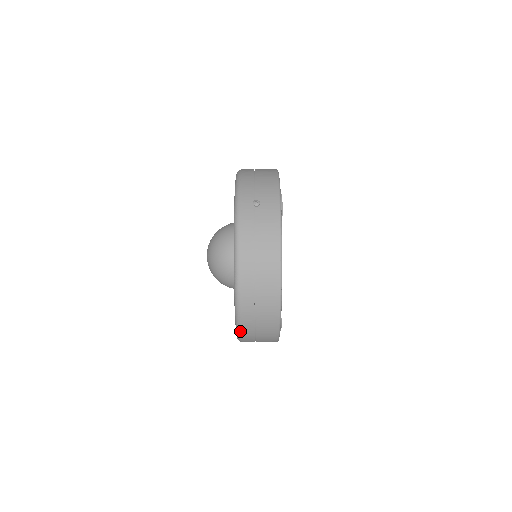
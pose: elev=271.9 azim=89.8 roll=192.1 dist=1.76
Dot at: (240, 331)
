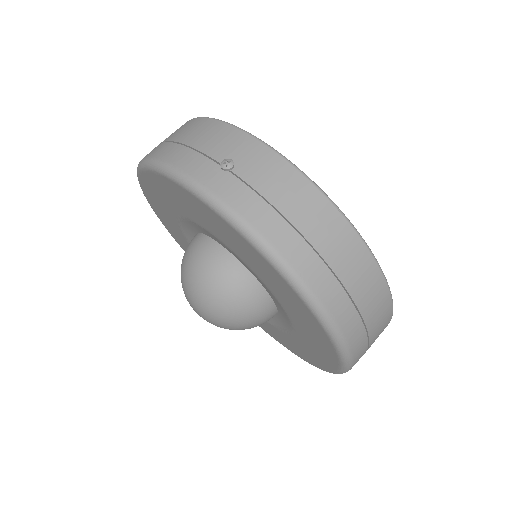
Dot at: (351, 360)
